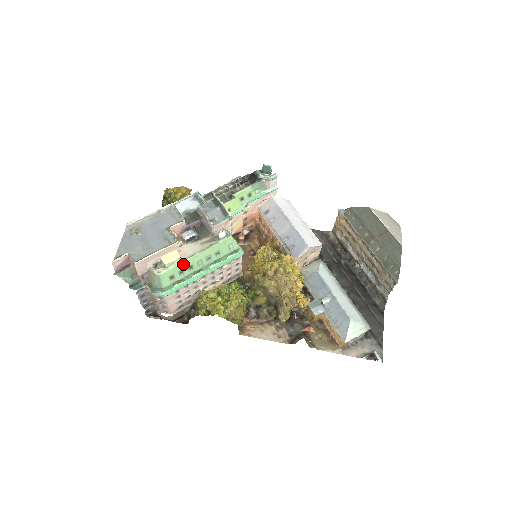
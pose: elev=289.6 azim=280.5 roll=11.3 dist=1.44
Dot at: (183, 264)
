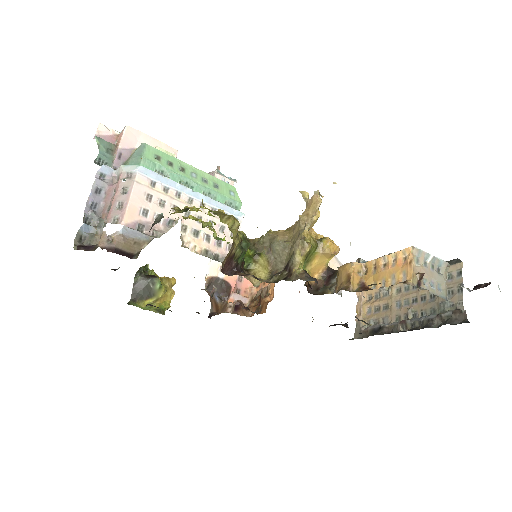
Dot at: (176, 160)
